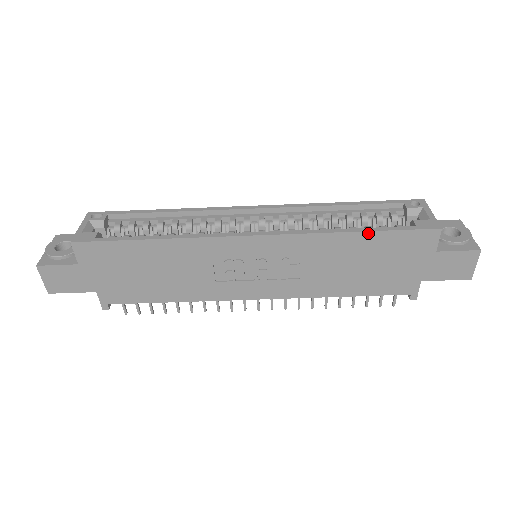
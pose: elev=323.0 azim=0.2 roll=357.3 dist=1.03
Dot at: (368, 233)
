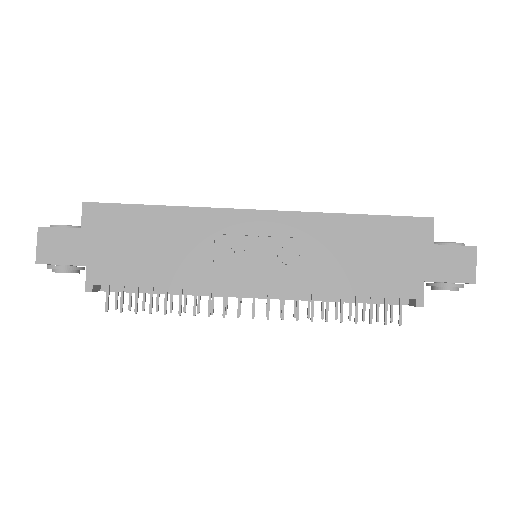
Dot at: (366, 217)
